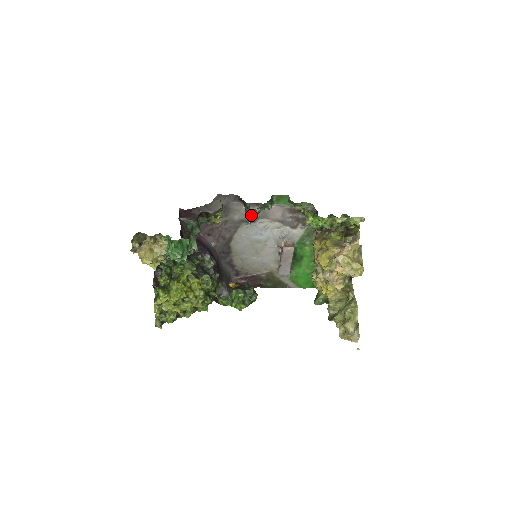
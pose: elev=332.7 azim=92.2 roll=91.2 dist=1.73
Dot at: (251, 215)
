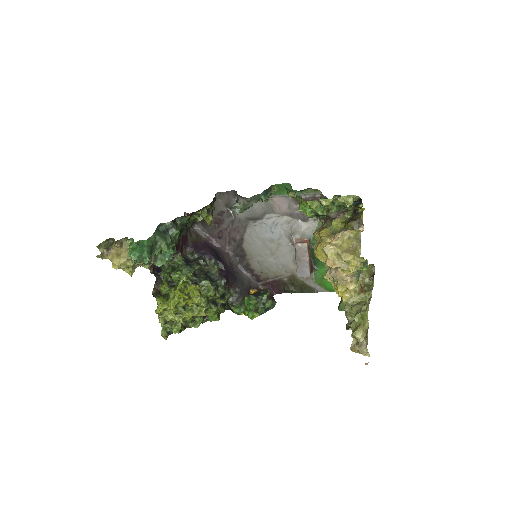
Dot at: (237, 209)
